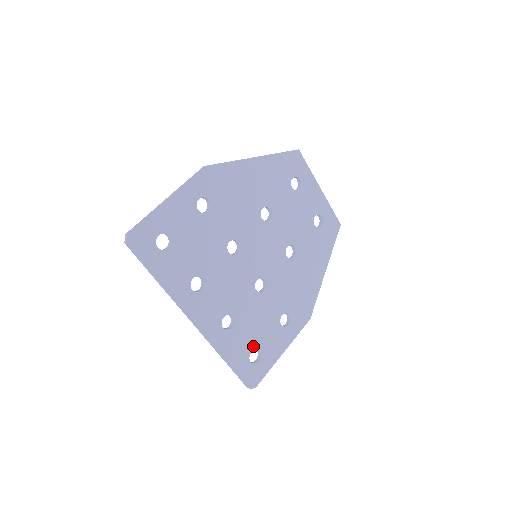
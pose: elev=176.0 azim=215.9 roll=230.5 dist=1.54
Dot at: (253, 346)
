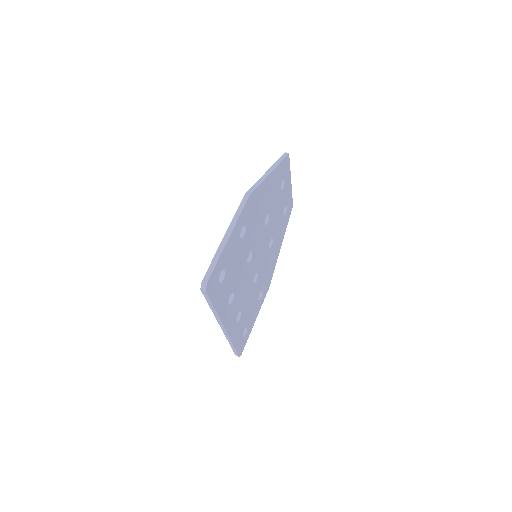
Dot at: (245, 326)
